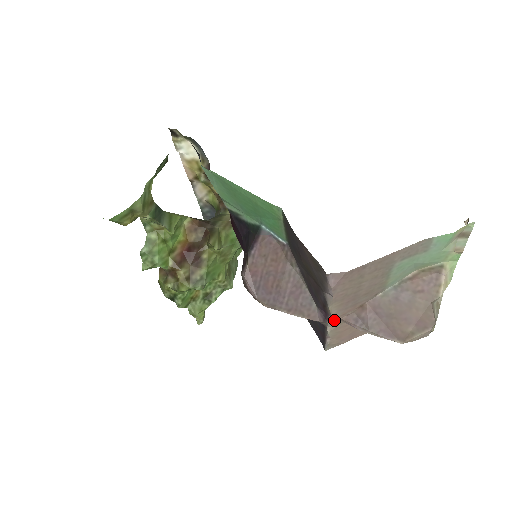
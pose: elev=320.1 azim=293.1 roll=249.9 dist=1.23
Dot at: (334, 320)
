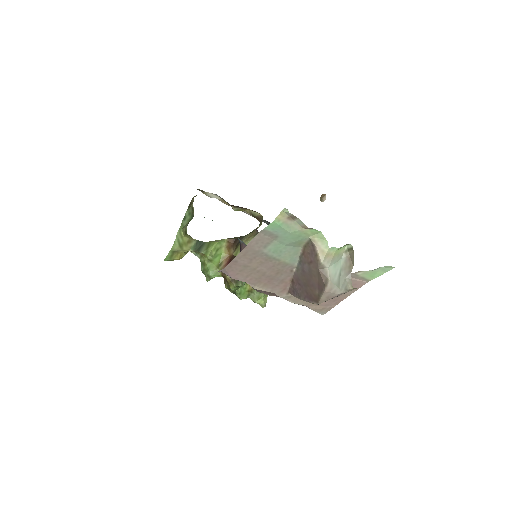
Dot at: (282, 294)
